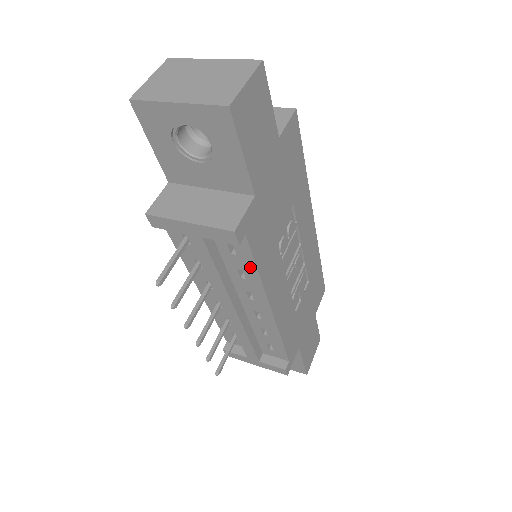
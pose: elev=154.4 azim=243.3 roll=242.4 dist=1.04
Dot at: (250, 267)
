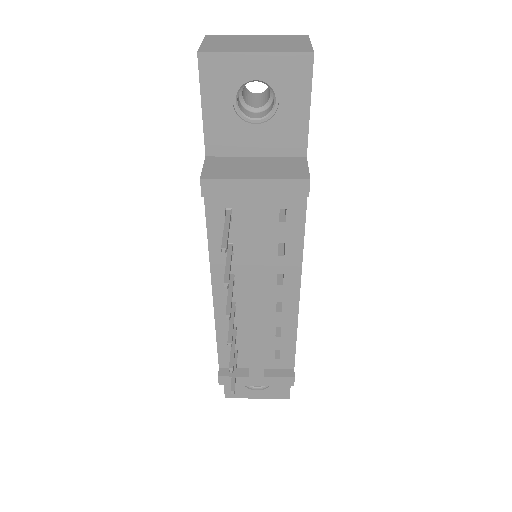
Dot at: (296, 236)
